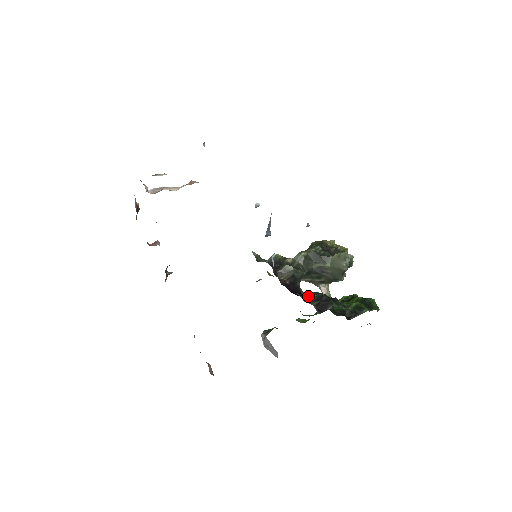
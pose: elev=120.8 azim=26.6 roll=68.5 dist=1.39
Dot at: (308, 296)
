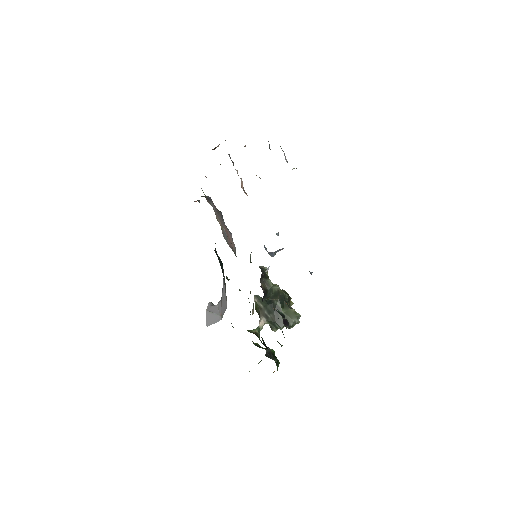
Dot at: (275, 309)
